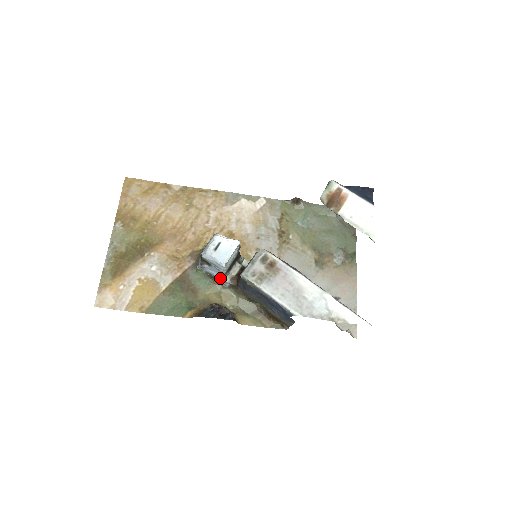
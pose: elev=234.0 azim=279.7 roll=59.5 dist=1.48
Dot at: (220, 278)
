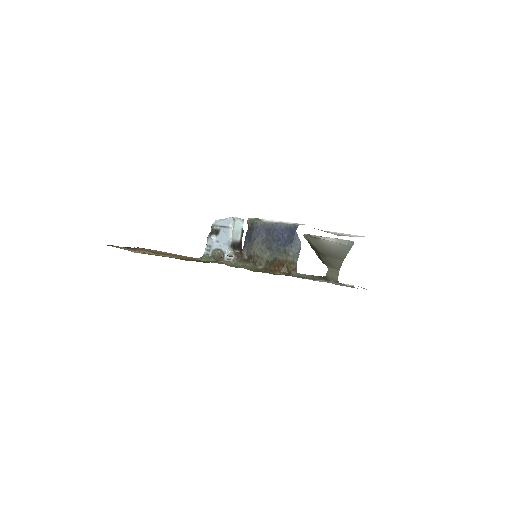
Dot at: (226, 249)
